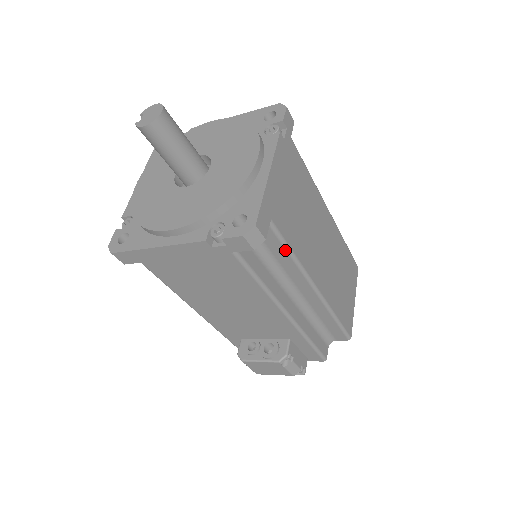
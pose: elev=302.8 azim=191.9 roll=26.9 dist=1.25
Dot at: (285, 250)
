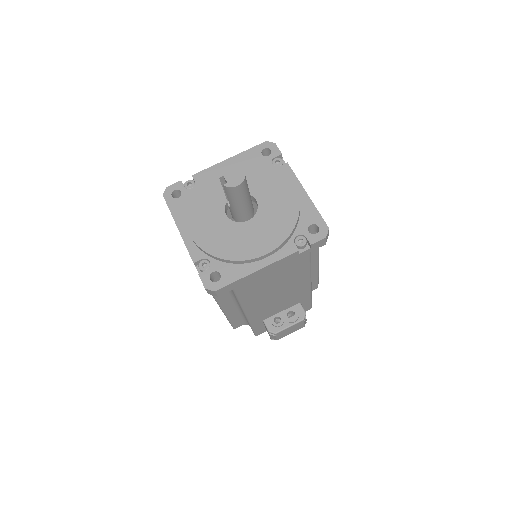
Dot at: occluded
